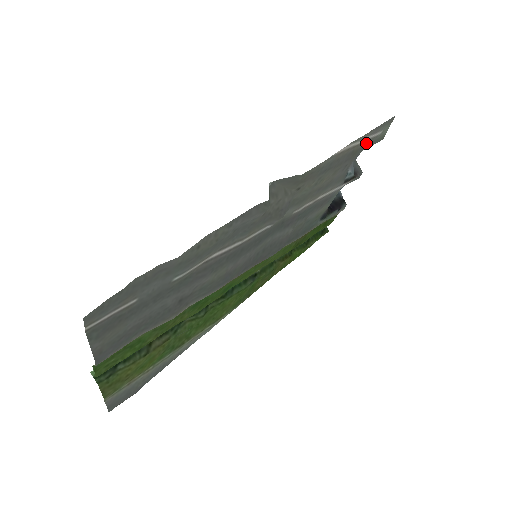
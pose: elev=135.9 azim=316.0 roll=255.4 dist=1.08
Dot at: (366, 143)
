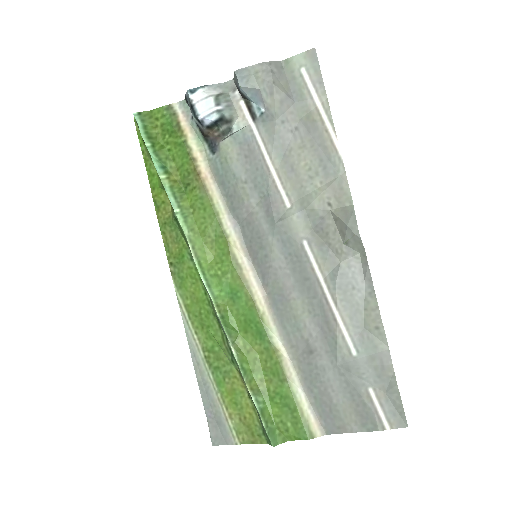
Dot at: (303, 93)
